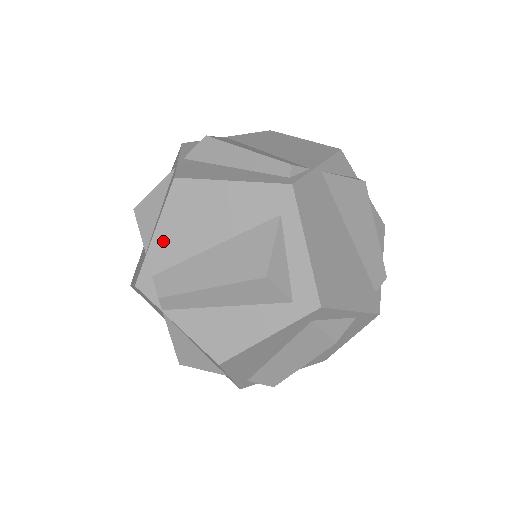
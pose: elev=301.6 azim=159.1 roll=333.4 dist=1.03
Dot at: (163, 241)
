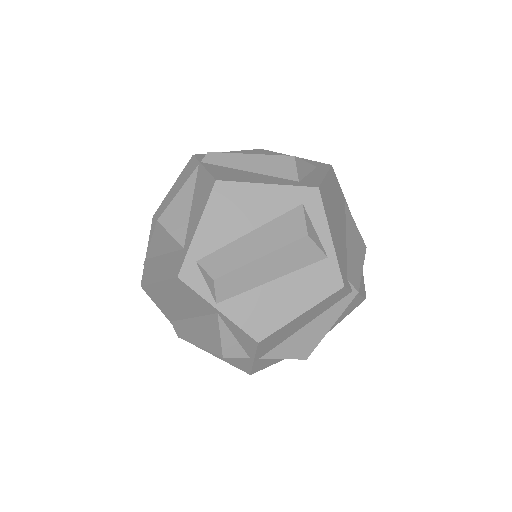
Dot at: occluded
